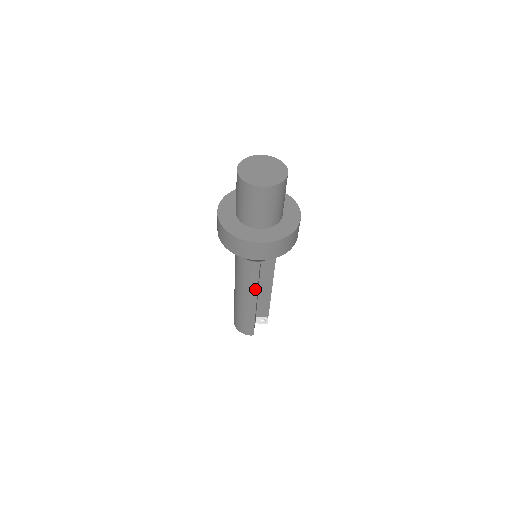
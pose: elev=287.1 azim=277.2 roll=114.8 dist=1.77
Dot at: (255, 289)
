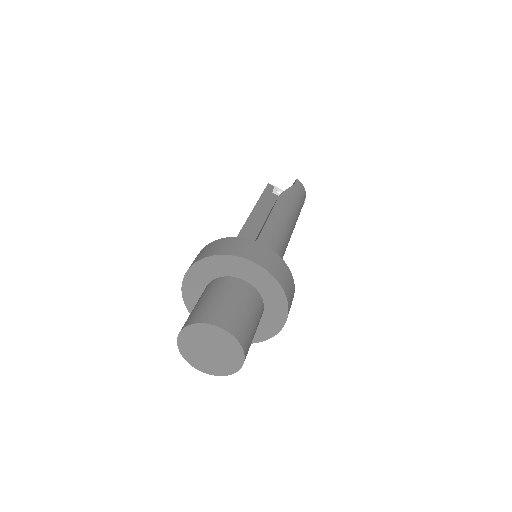
Dot at: occluded
